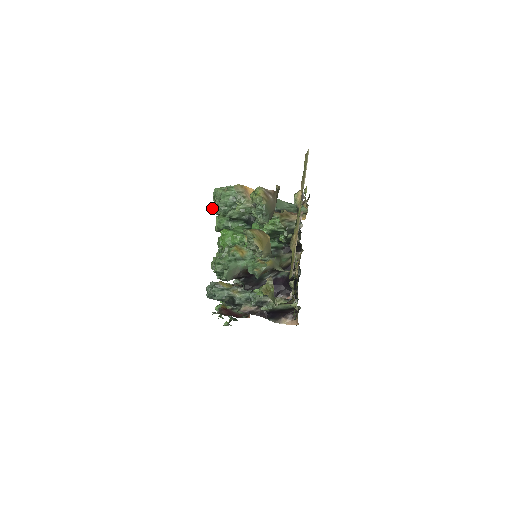
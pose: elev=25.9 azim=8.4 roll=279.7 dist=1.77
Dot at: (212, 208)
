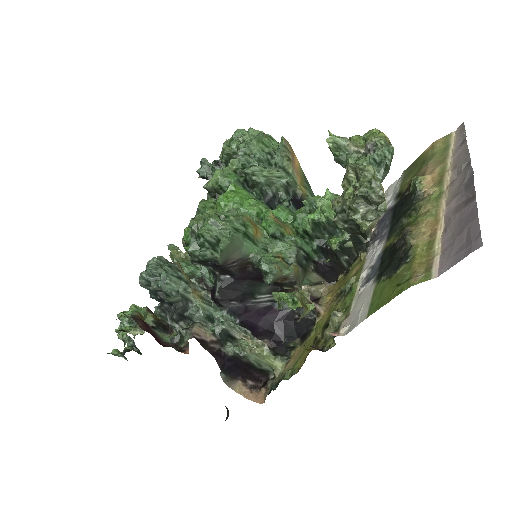
Dot at: (201, 162)
